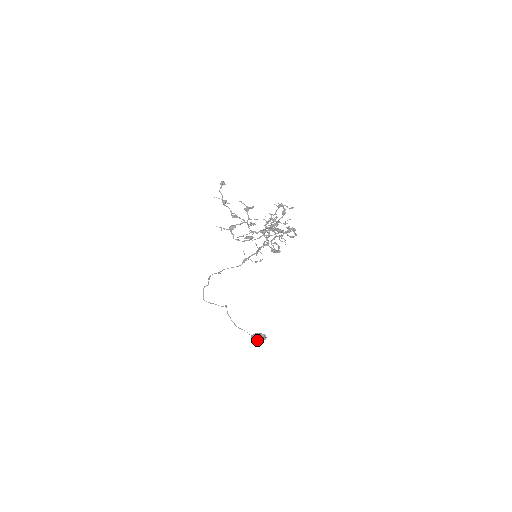
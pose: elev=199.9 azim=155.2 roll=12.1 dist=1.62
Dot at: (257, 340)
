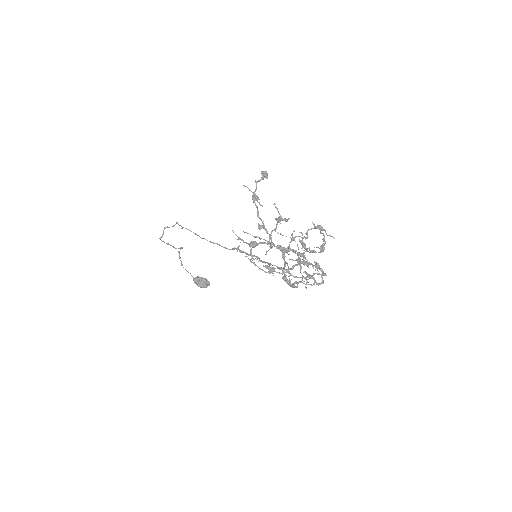
Dot at: (199, 286)
